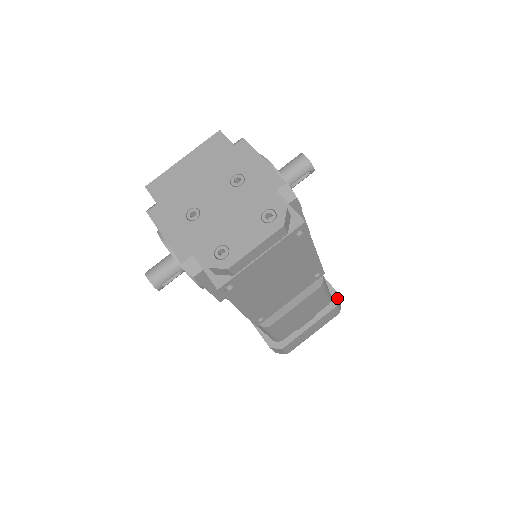
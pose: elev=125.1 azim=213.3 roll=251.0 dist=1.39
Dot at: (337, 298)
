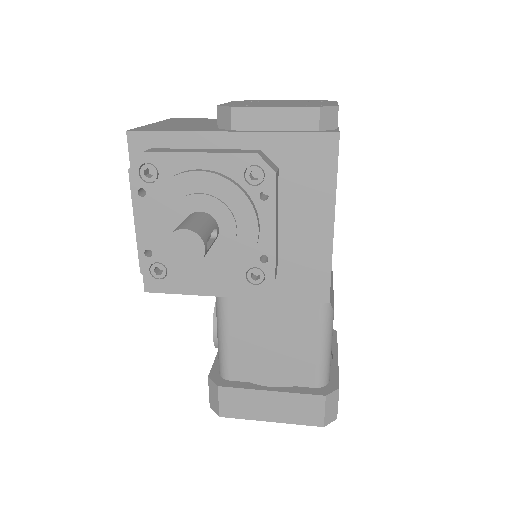
Dot at: occluded
